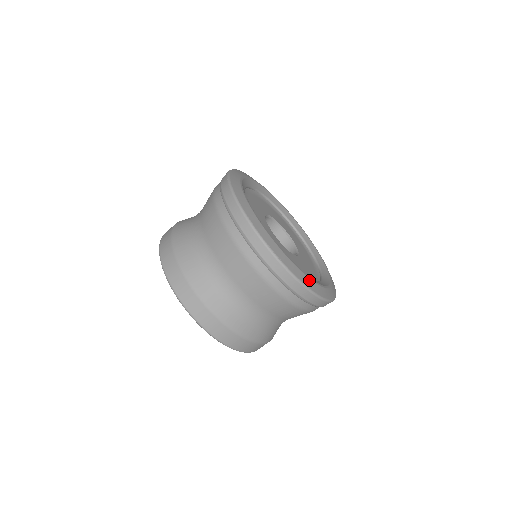
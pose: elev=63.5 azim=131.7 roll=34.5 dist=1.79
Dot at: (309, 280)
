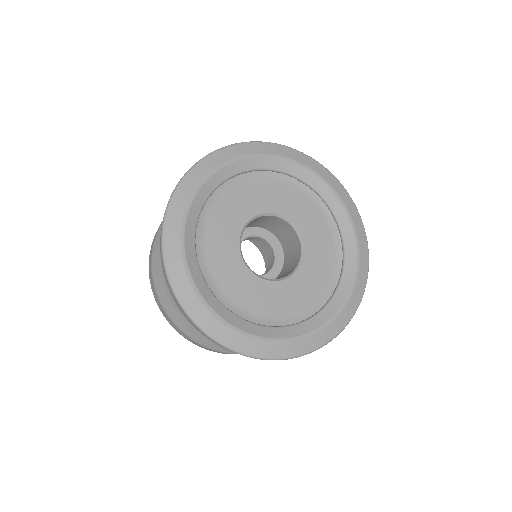
Dot at: (354, 295)
